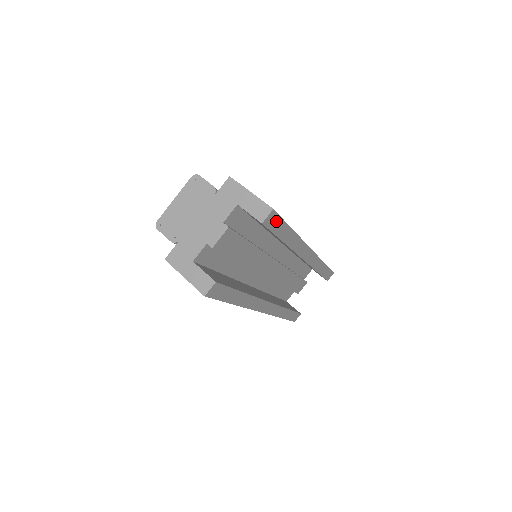
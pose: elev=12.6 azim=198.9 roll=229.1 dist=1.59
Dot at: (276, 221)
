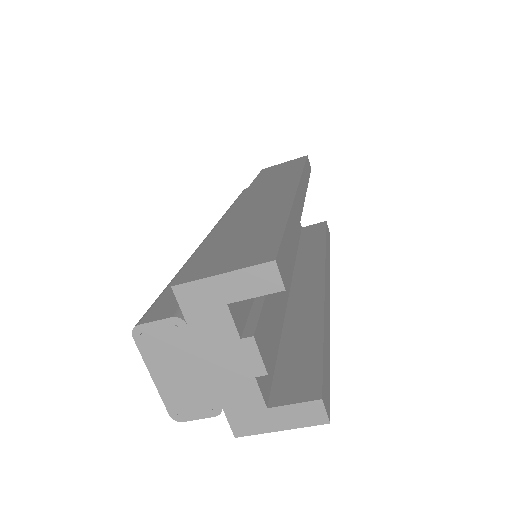
Dot at: (283, 255)
